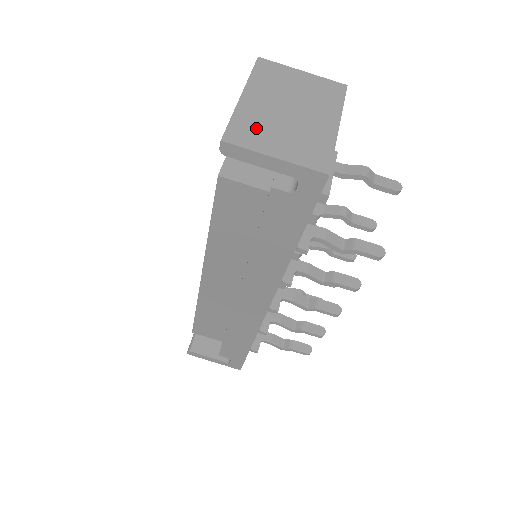
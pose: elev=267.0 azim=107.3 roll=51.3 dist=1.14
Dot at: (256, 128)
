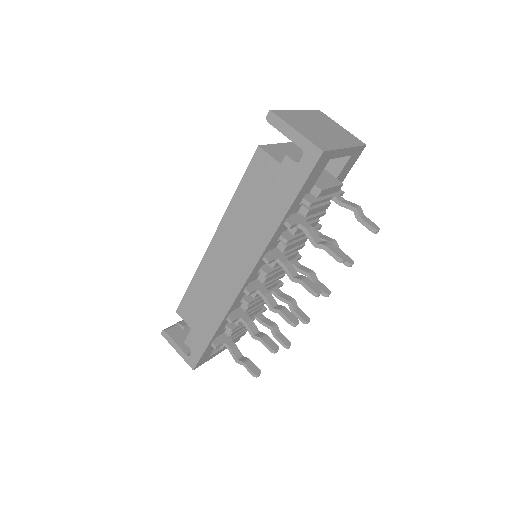
Dot at: (294, 119)
